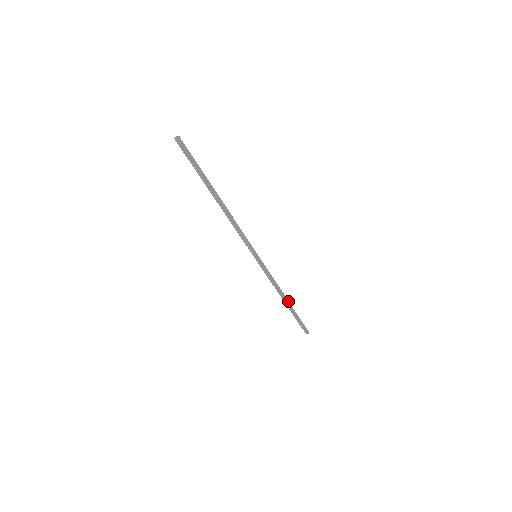
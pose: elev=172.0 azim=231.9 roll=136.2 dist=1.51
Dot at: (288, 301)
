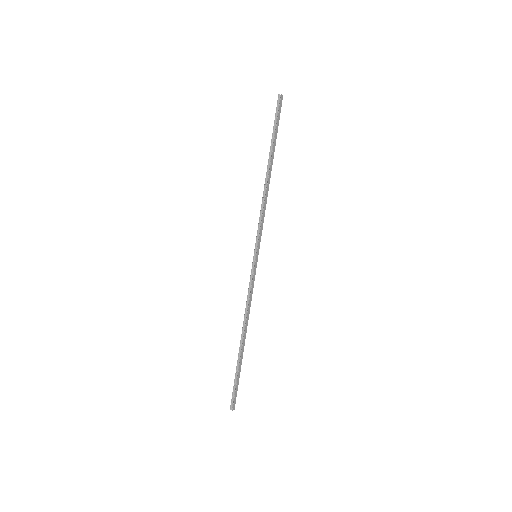
Dot at: occluded
